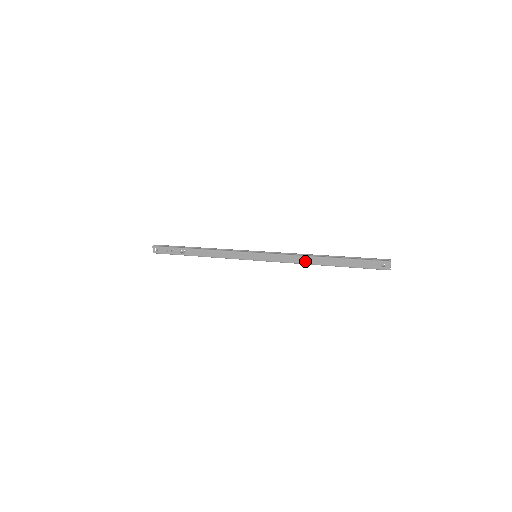
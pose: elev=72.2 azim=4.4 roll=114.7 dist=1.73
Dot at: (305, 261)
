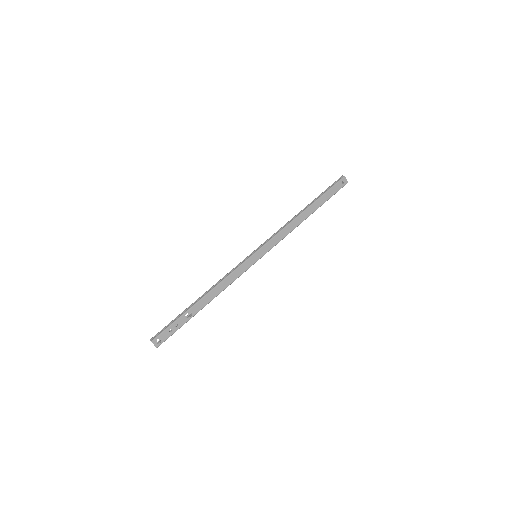
Dot at: (295, 224)
